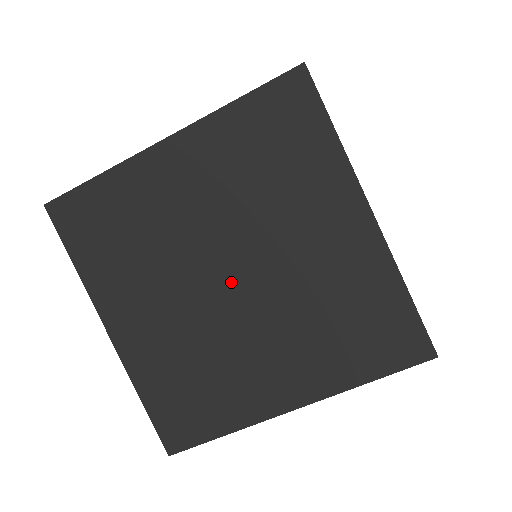
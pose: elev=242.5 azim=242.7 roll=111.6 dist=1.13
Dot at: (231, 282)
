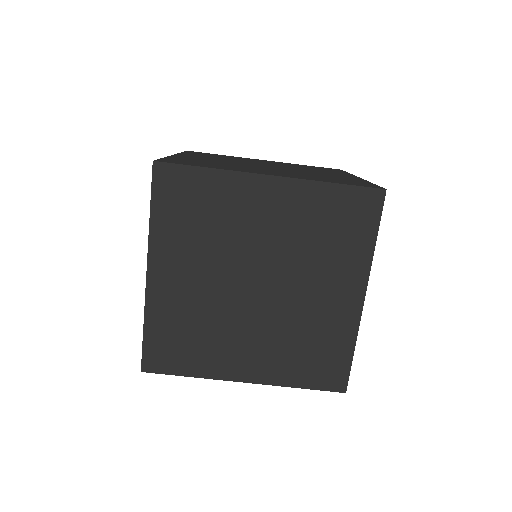
Dot at: (255, 289)
